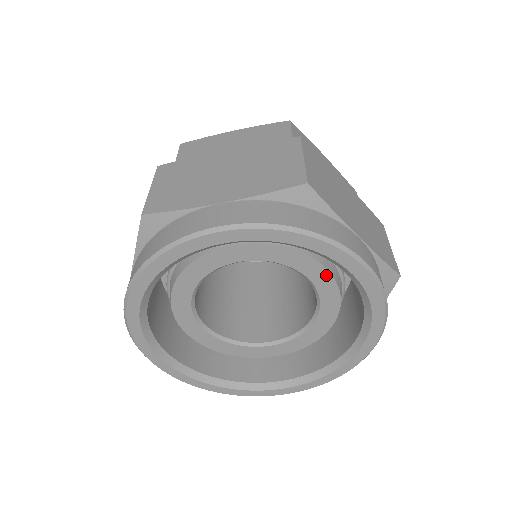
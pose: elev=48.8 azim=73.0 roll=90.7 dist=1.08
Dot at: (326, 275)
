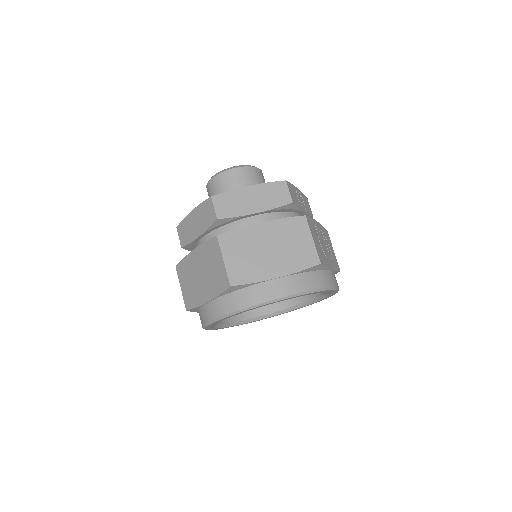
Dot at: occluded
